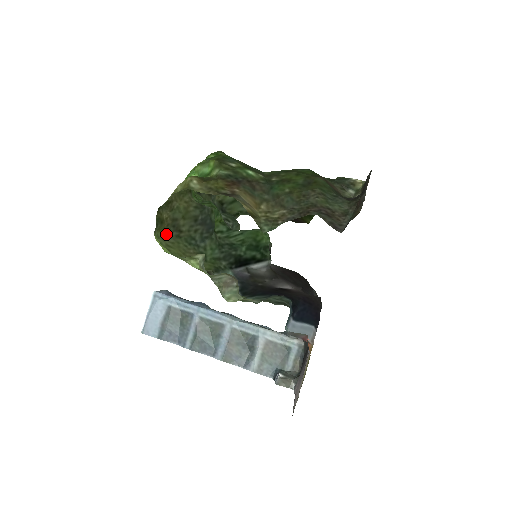
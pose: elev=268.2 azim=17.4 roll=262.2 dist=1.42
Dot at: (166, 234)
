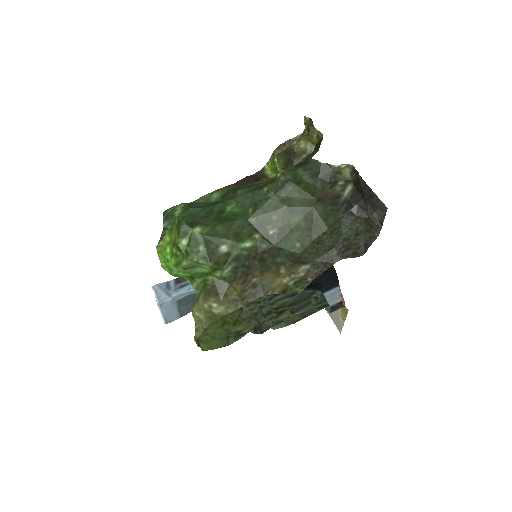
Dot at: occluded
